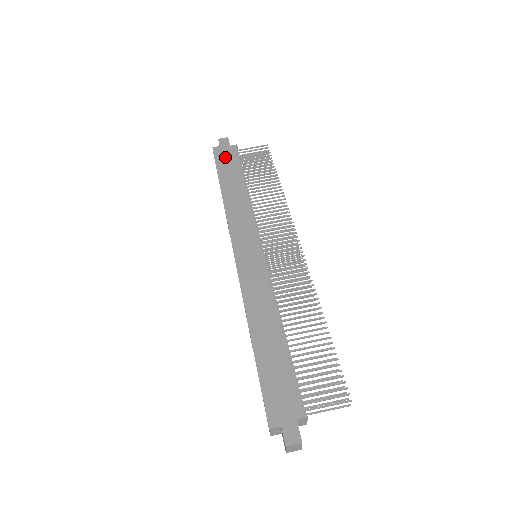
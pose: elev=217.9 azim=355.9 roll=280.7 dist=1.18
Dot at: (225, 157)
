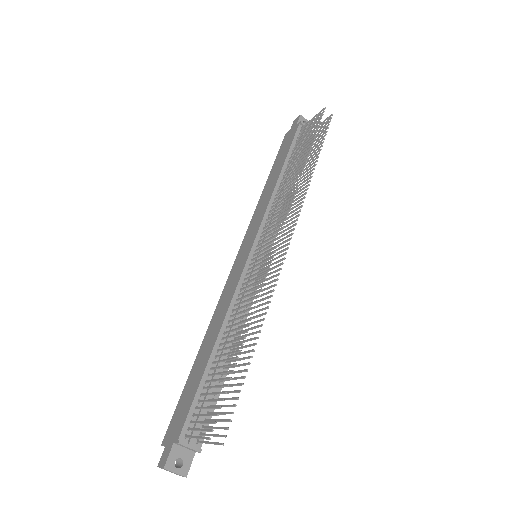
Dot at: (286, 142)
